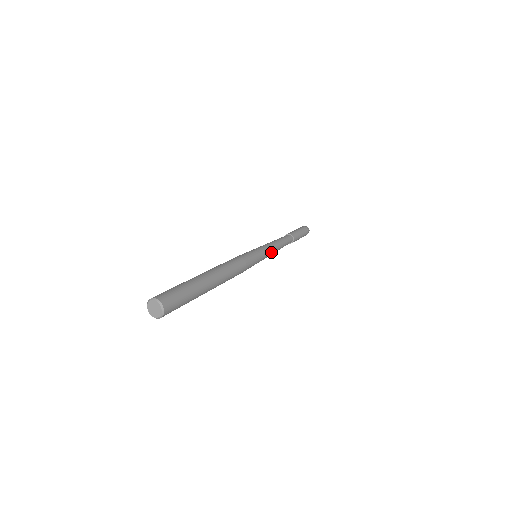
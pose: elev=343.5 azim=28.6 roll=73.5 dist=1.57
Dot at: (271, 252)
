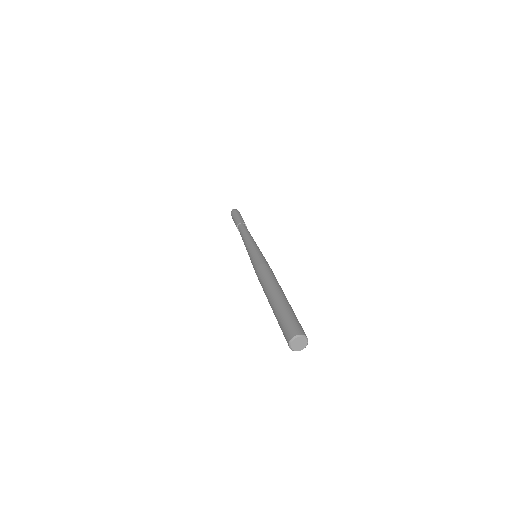
Dot at: (256, 244)
